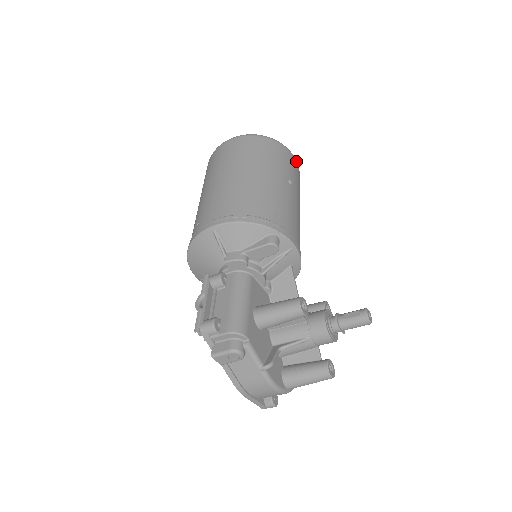
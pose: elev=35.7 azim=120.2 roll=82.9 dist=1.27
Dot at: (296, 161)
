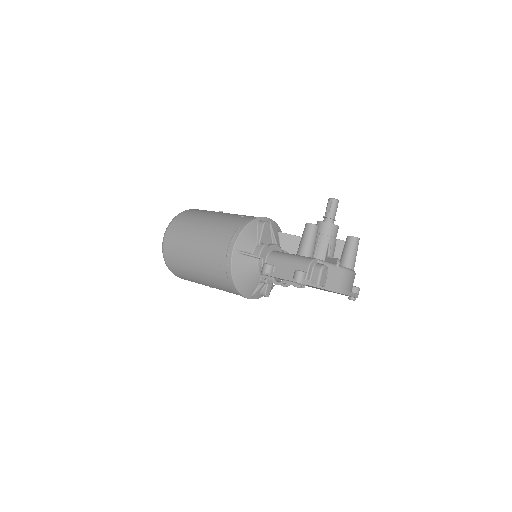
Dot at: occluded
